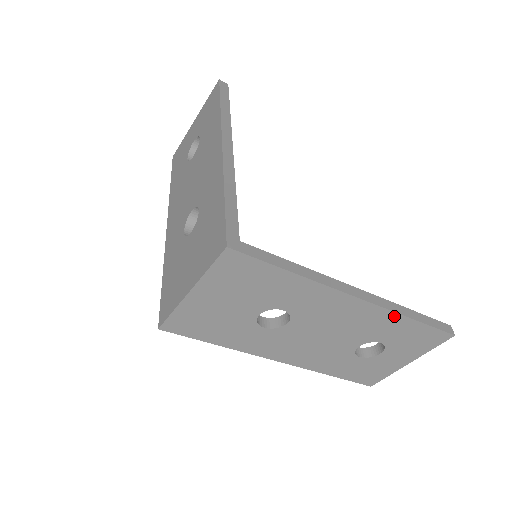
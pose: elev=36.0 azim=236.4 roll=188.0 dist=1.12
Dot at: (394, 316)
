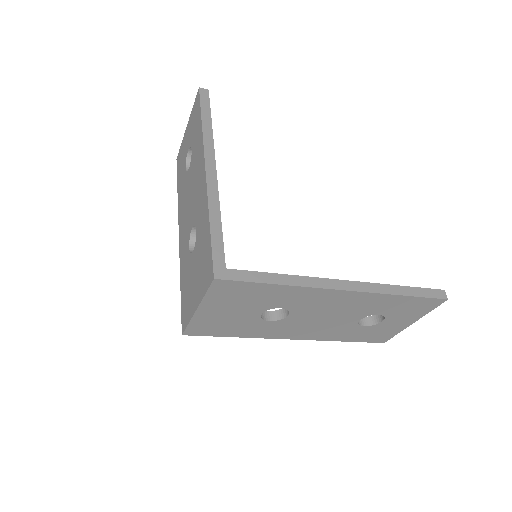
Dot at: (383, 296)
